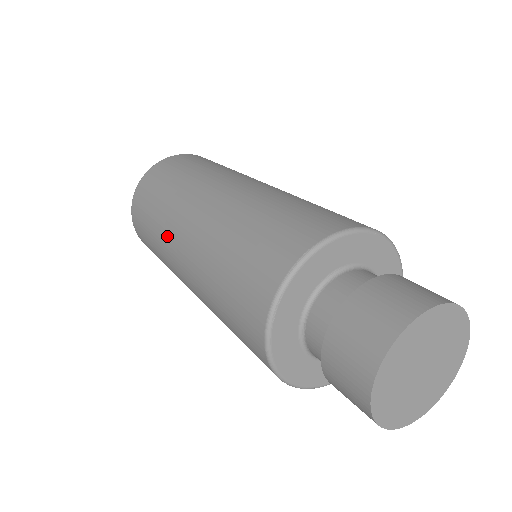
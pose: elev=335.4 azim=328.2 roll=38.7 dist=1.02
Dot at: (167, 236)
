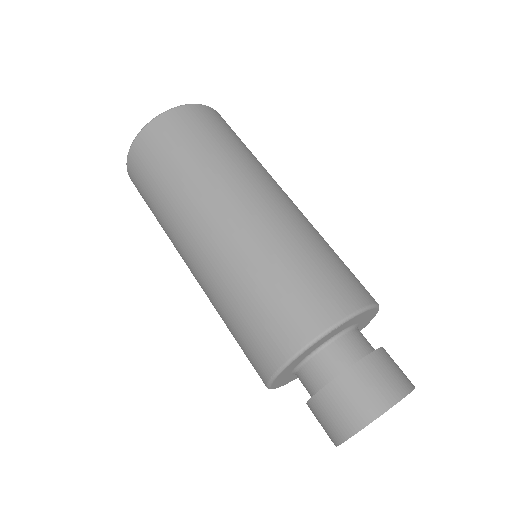
Dot at: occluded
